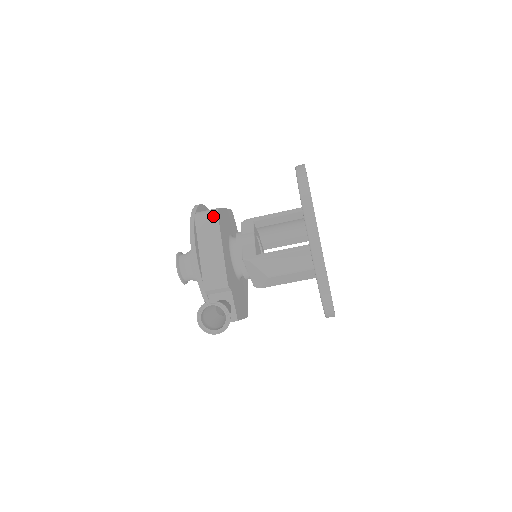
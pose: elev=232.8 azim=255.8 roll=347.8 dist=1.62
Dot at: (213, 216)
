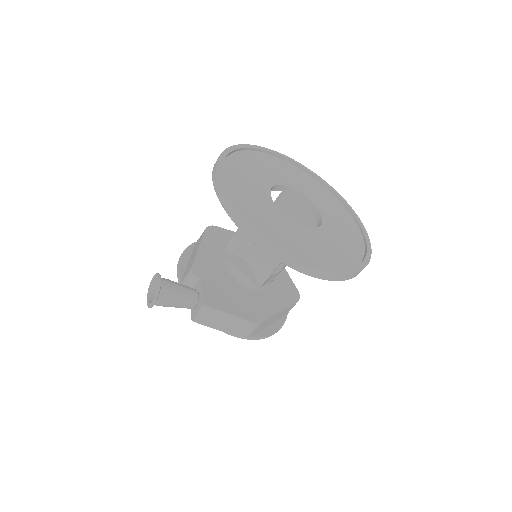
Dot at: occluded
